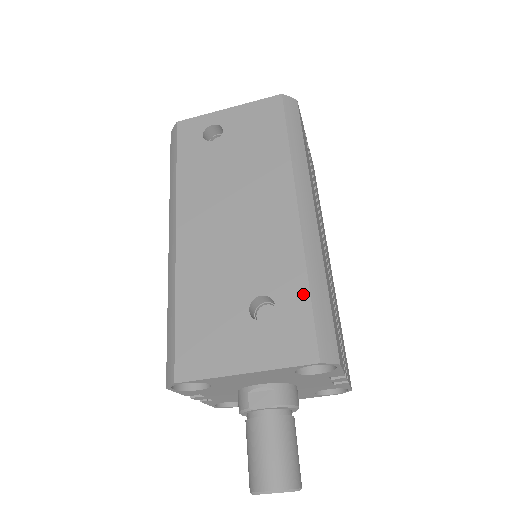
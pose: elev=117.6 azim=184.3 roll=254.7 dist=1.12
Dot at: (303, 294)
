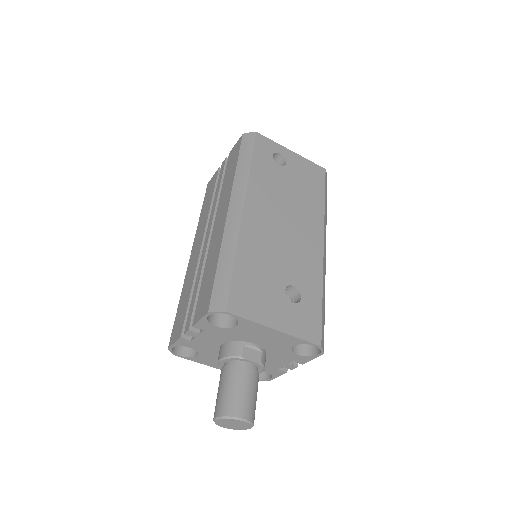
Dot at: (318, 300)
